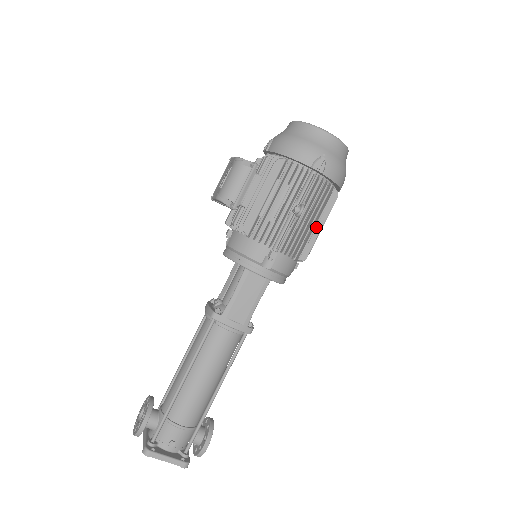
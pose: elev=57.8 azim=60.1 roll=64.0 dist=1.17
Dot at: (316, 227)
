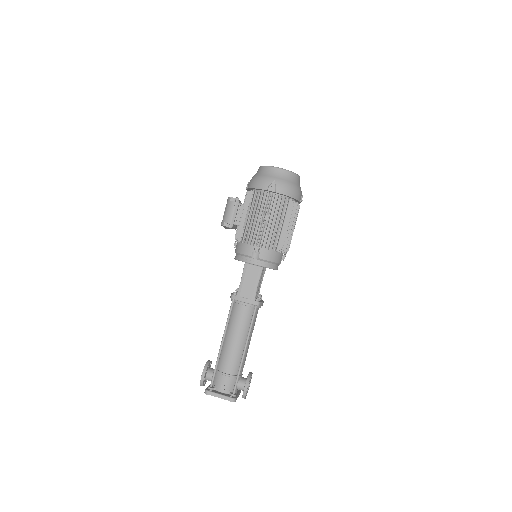
Dot at: (284, 227)
